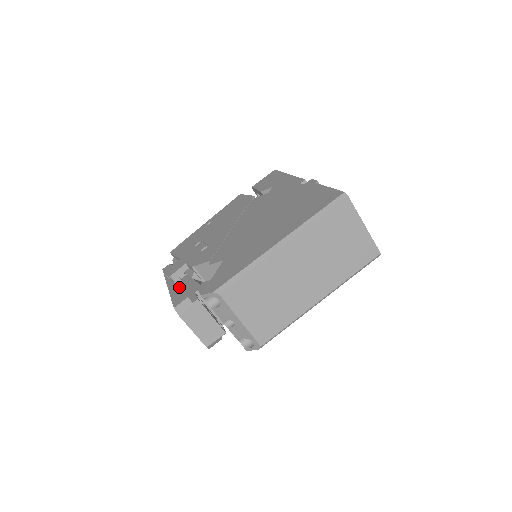
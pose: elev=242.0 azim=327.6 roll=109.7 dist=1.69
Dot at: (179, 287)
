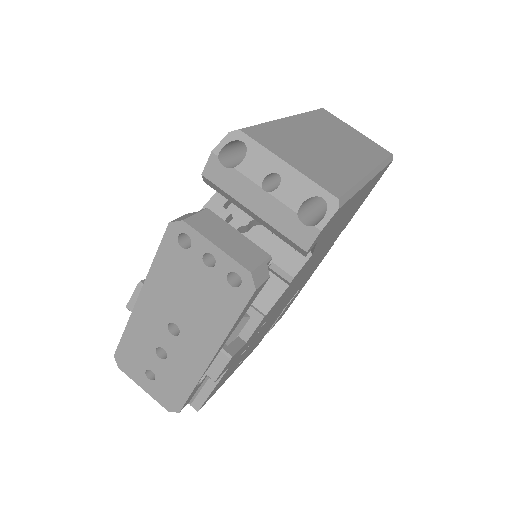
Dot at: occluded
